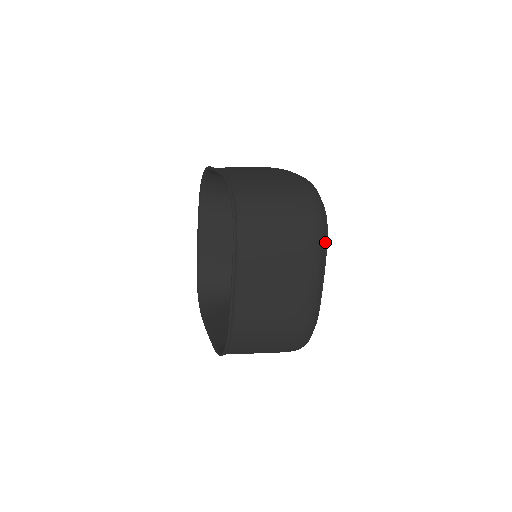
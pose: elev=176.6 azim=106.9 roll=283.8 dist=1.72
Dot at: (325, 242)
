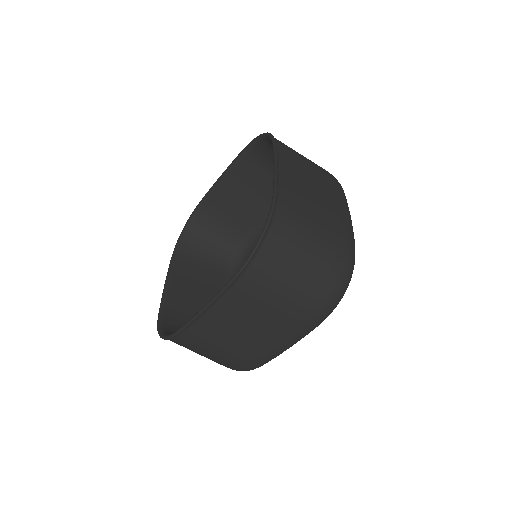
Dot at: occluded
